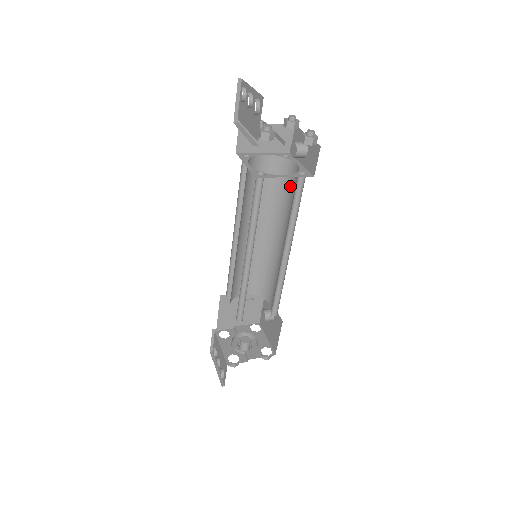
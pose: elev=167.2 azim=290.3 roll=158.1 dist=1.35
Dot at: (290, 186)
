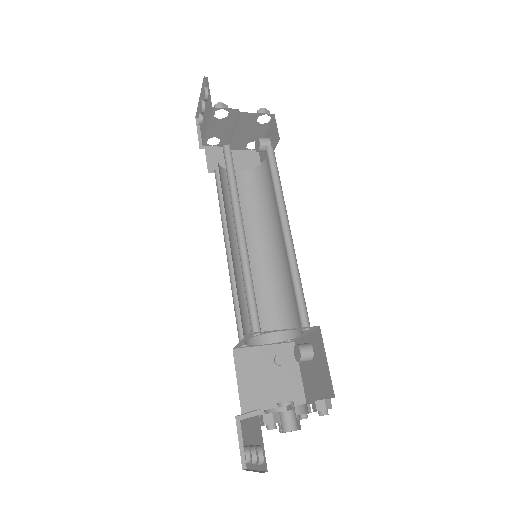
Dot at: (269, 182)
